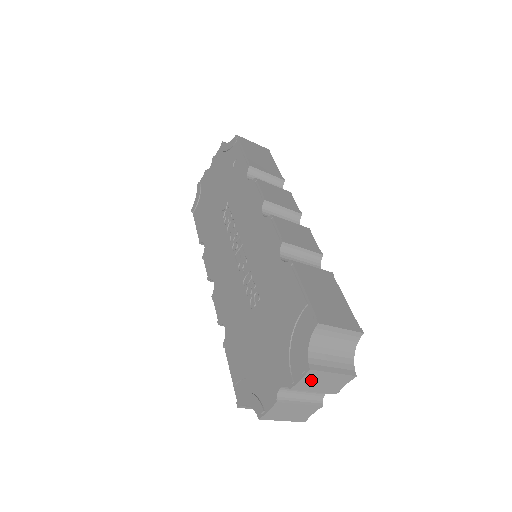
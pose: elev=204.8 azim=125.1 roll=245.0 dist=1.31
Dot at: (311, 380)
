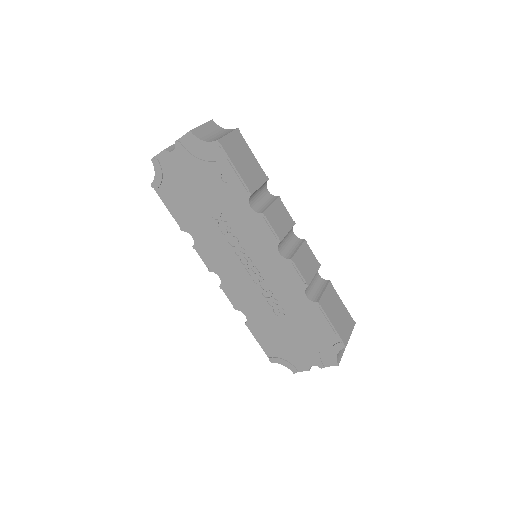
Dot at: occluded
